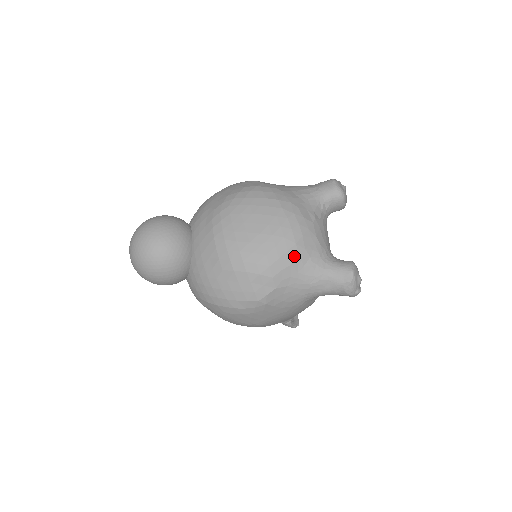
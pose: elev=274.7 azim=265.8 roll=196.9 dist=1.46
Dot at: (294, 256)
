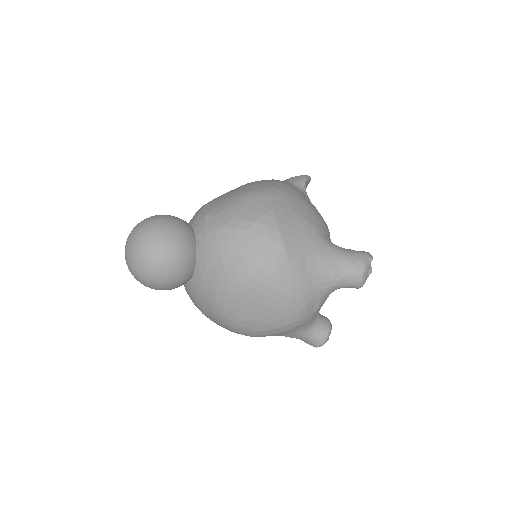
Dot at: (280, 334)
